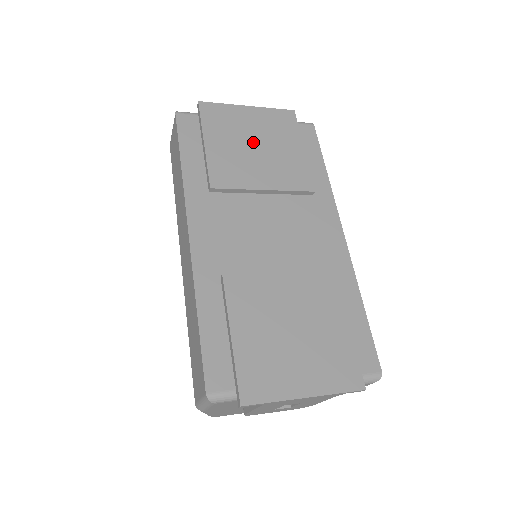
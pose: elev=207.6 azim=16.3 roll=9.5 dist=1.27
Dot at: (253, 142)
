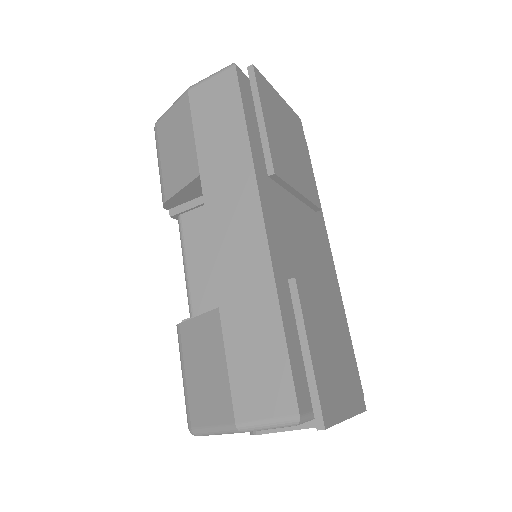
Dot at: (288, 137)
